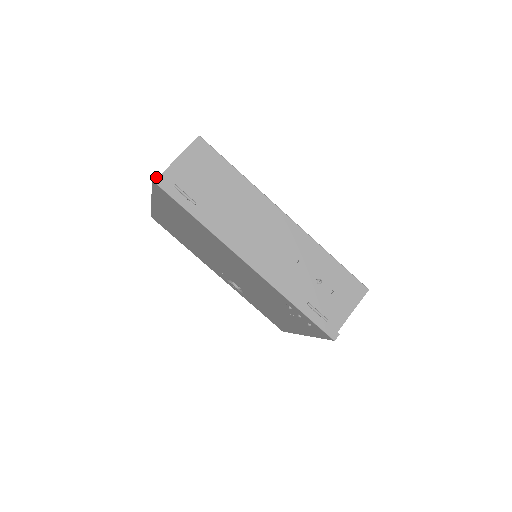
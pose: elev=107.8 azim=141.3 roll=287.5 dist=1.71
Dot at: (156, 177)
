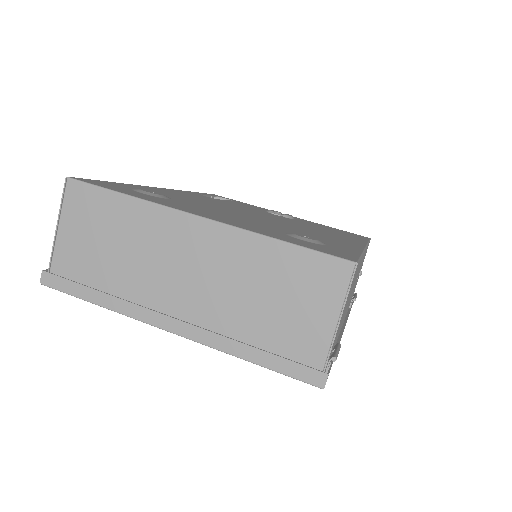
Dot at: occluded
